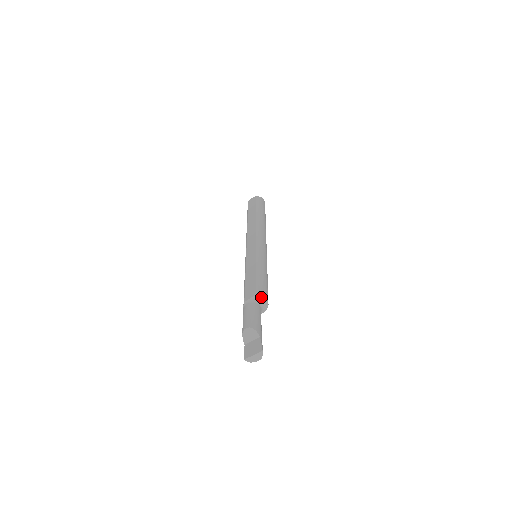
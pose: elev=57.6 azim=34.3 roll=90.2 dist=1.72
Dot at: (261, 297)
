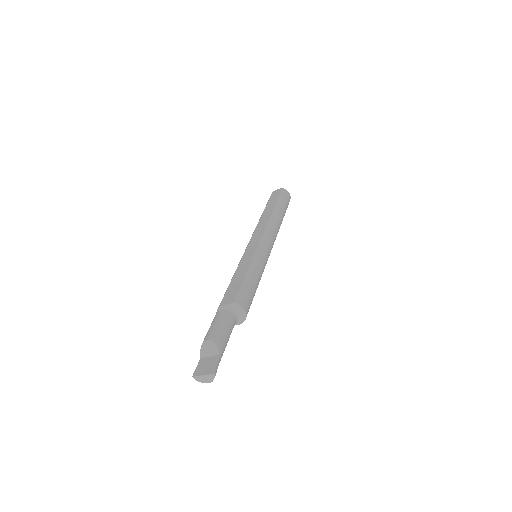
Dot at: (239, 307)
